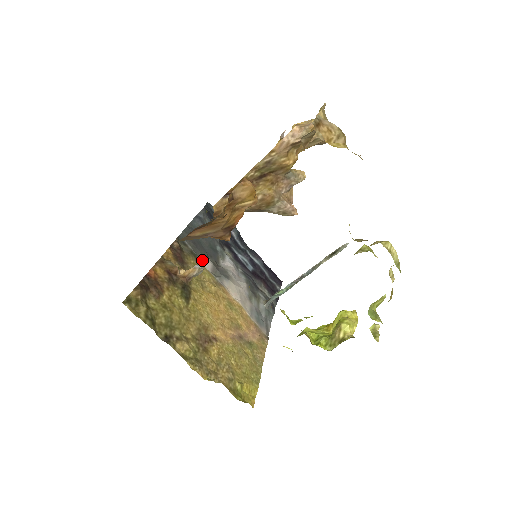
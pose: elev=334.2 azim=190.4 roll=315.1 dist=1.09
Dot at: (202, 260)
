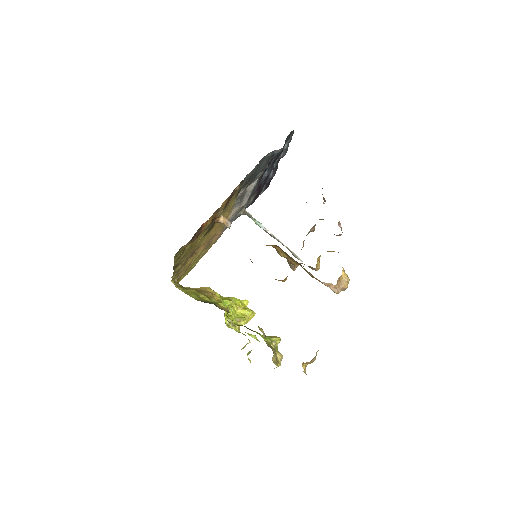
Dot at: (241, 189)
